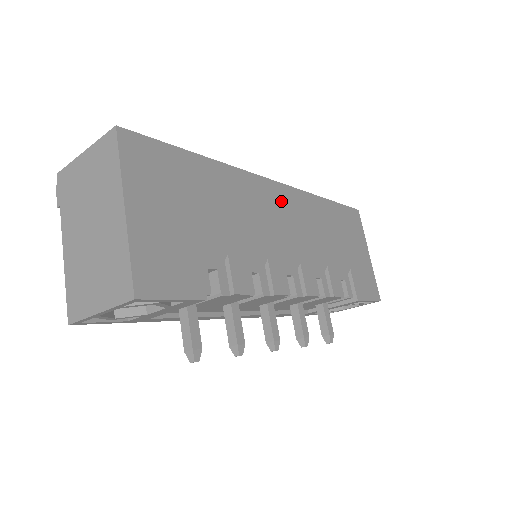
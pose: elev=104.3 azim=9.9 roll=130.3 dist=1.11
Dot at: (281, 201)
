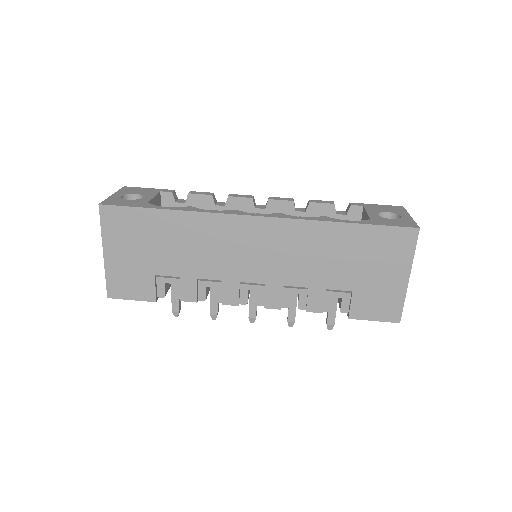
Dot at: (258, 234)
